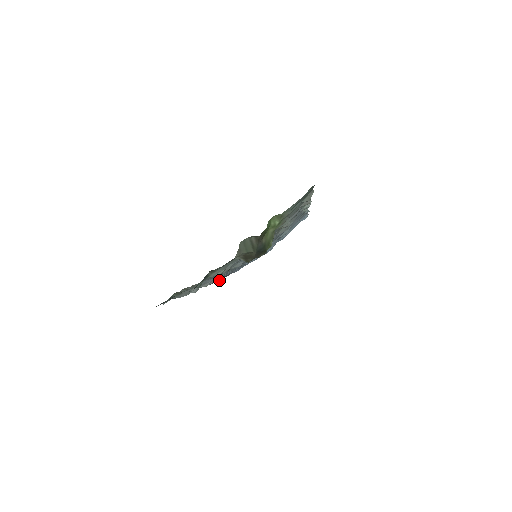
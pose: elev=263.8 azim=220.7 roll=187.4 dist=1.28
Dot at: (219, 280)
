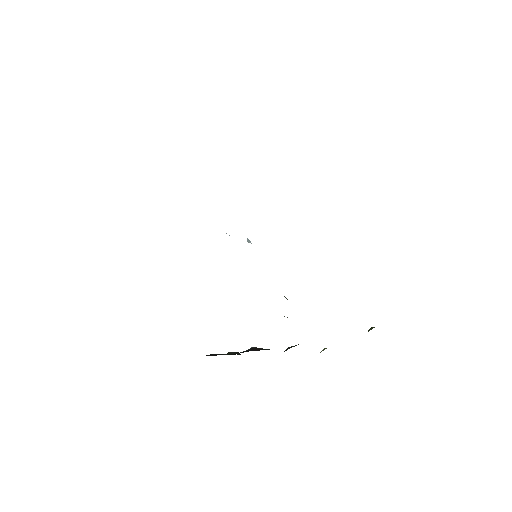
Dot at: occluded
